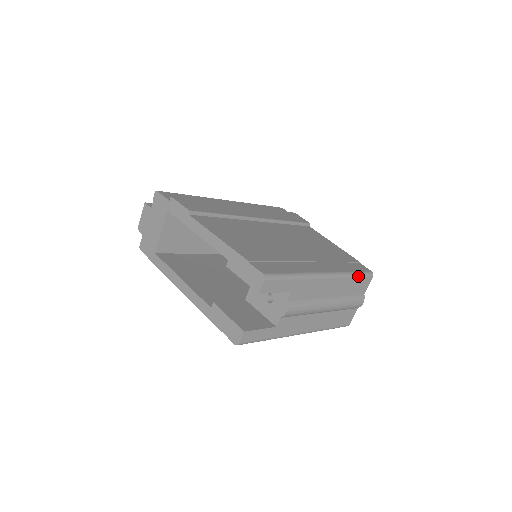
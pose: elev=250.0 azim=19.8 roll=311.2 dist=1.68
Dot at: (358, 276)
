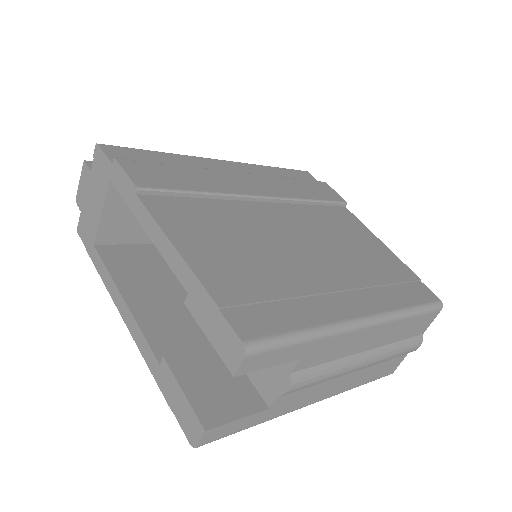
Dot at: (419, 313)
